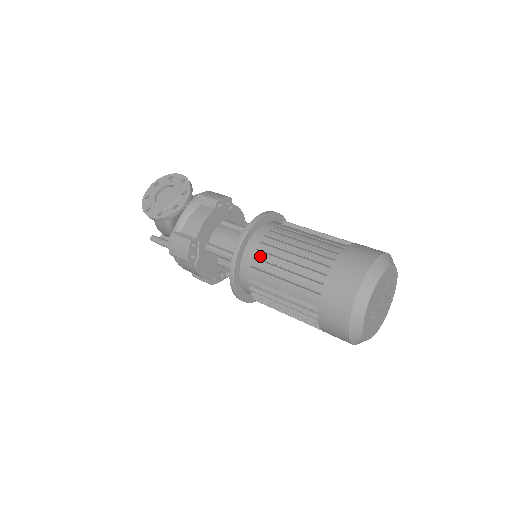
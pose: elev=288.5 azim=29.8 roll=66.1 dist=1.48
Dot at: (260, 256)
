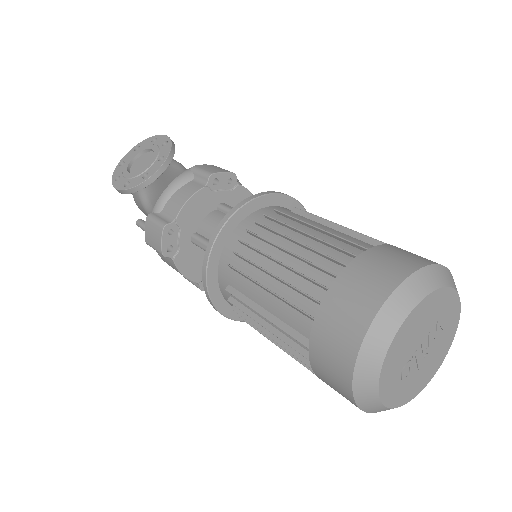
Dot at: (243, 252)
